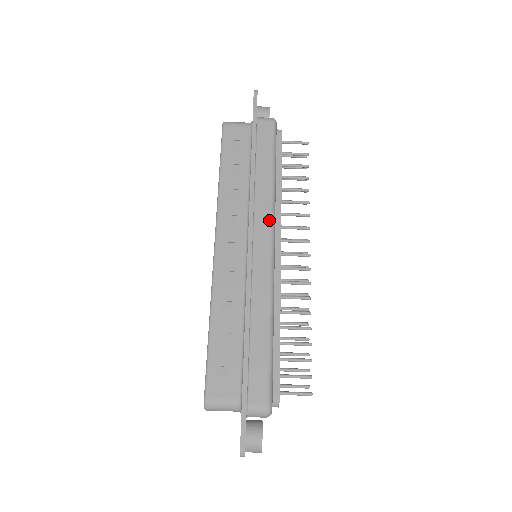
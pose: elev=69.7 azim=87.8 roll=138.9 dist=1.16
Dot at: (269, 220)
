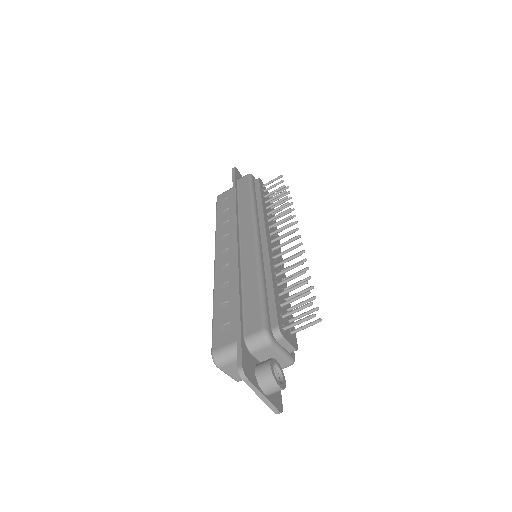
Dot at: (251, 221)
